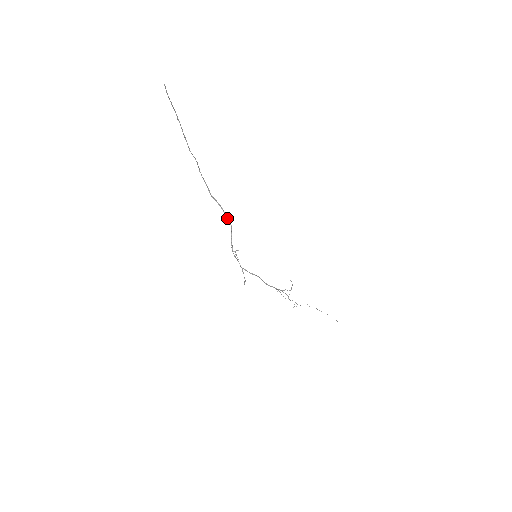
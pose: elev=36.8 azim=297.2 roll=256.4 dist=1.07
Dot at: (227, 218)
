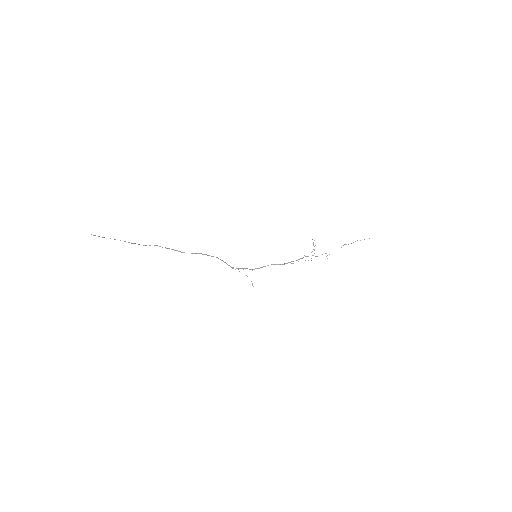
Dot at: occluded
